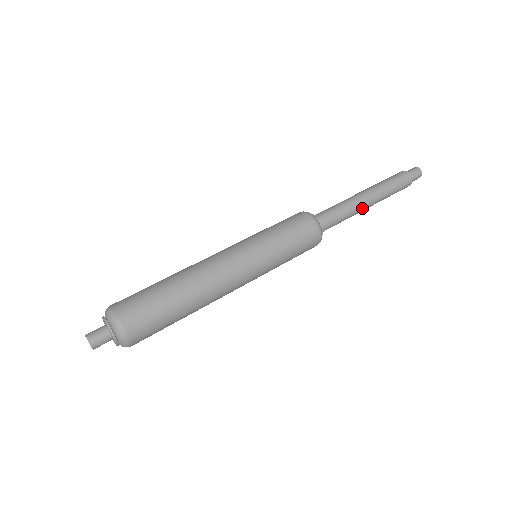
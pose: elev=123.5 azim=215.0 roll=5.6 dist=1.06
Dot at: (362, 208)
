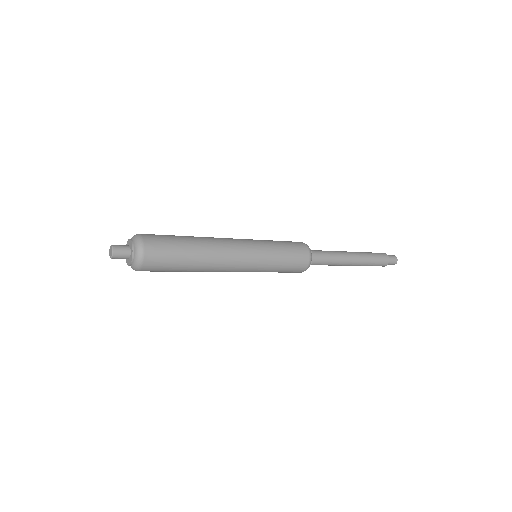
Dot at: (343, 265)
